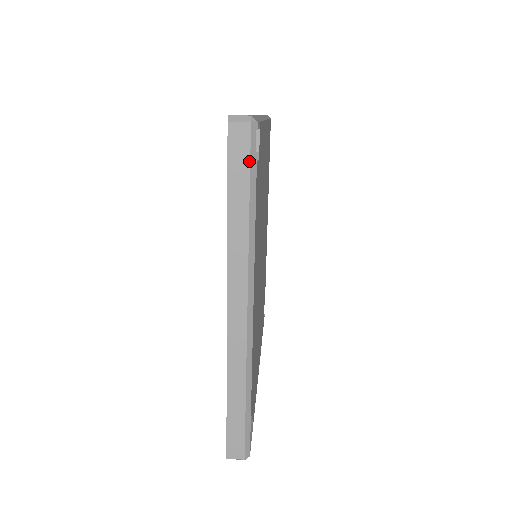
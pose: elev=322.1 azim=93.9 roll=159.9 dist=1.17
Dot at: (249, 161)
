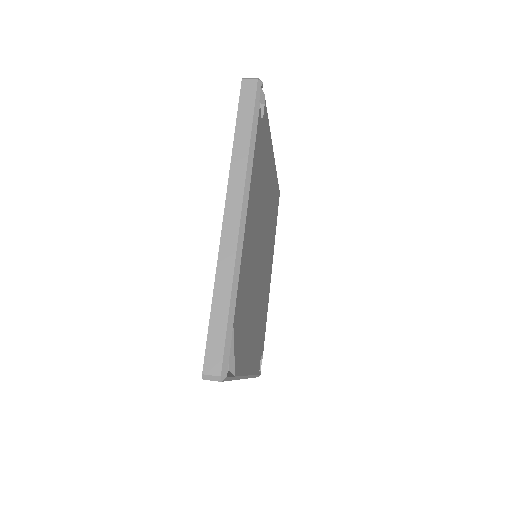
Dot at: (254, 103)
